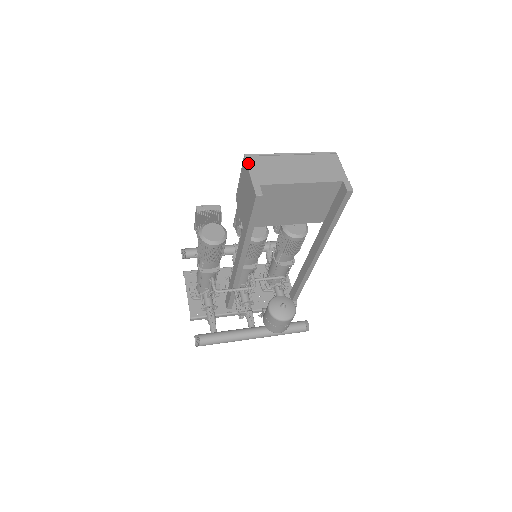
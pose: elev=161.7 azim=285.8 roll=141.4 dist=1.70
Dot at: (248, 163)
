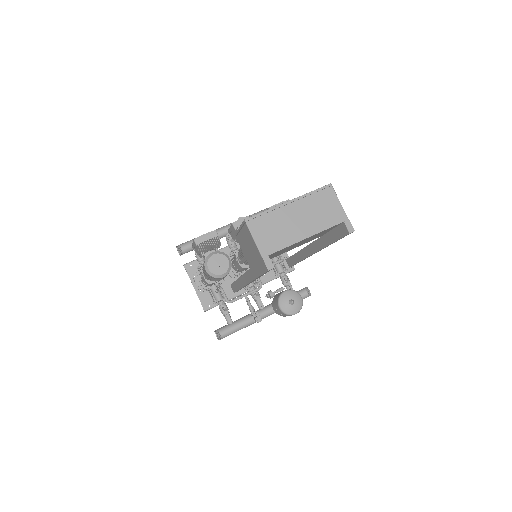
Dot at: (251, 231)
